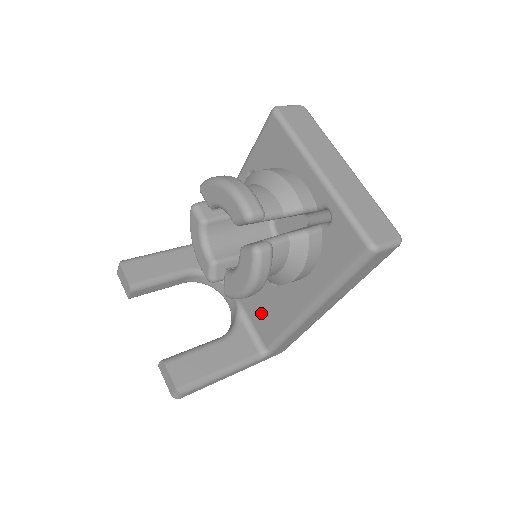
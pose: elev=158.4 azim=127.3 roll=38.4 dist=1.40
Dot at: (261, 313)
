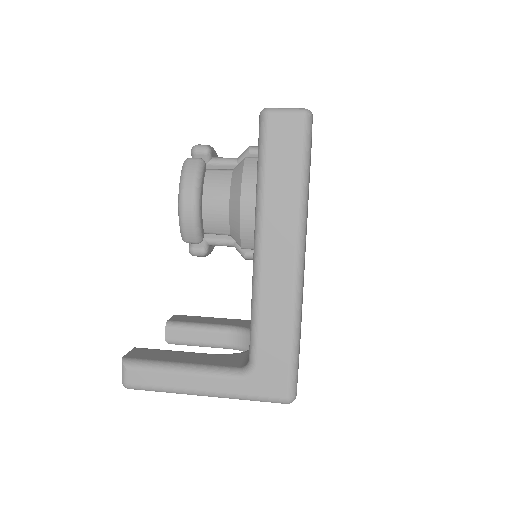
Dot at: occluded
